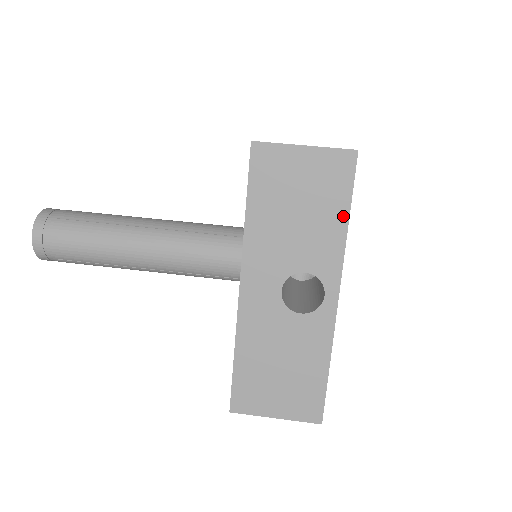
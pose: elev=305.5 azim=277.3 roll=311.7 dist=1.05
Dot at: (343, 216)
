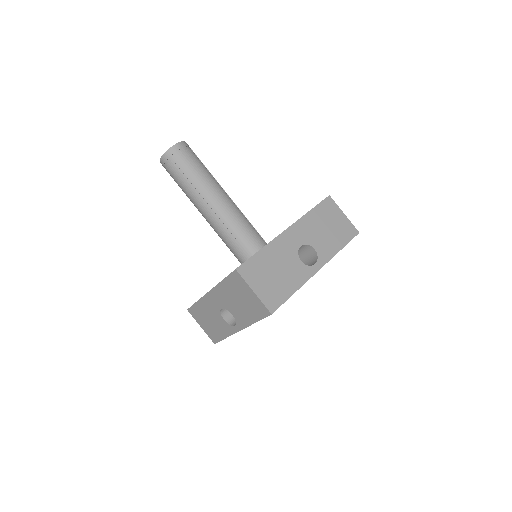
Dot at: (254, 320)
